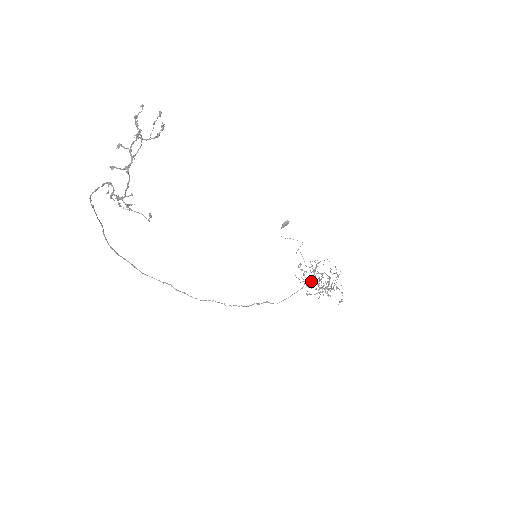
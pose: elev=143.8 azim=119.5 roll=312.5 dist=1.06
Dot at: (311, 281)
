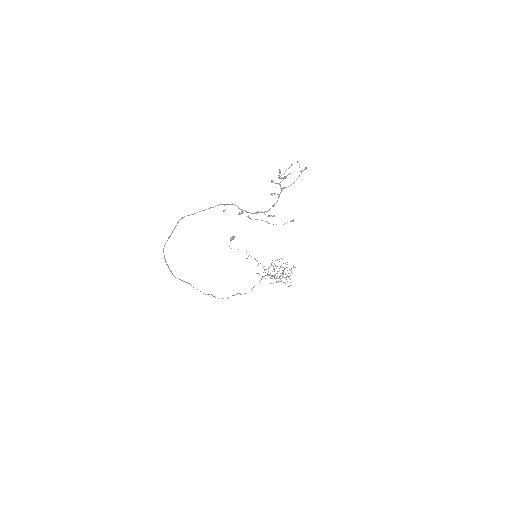
Dot at: (269, 275)
